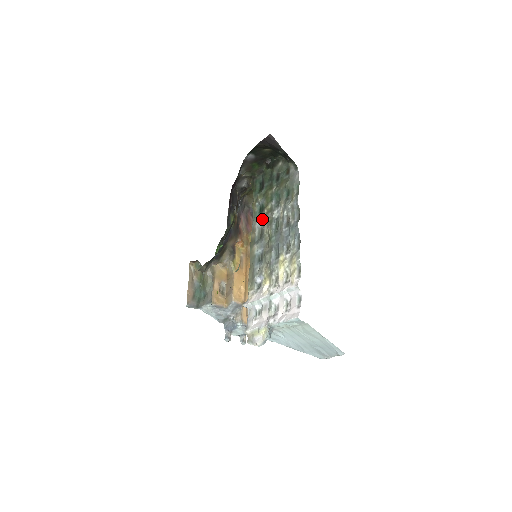
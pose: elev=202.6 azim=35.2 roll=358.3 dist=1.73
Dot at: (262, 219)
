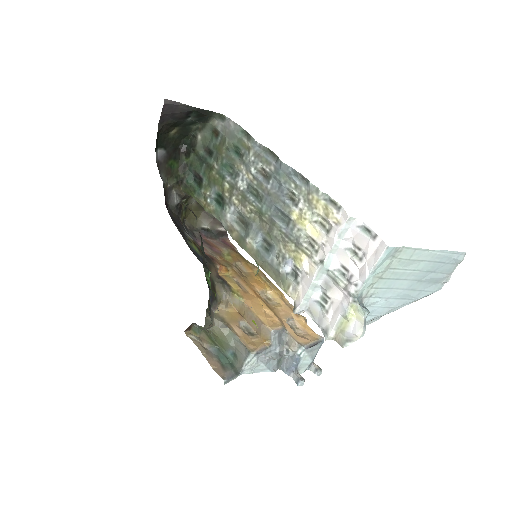
Dot at: (230, 207)
